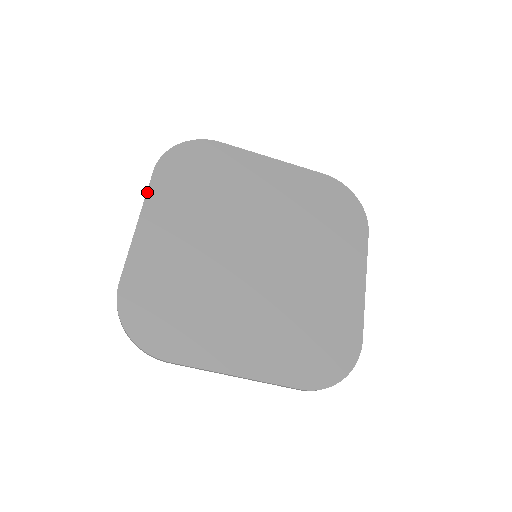
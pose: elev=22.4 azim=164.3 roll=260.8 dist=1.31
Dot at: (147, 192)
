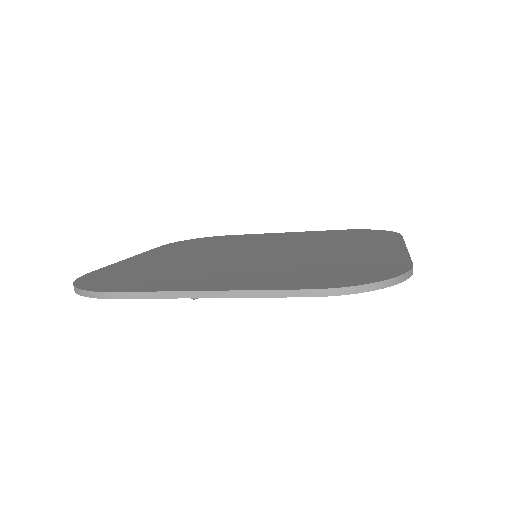
Dot at: (149, 250)
